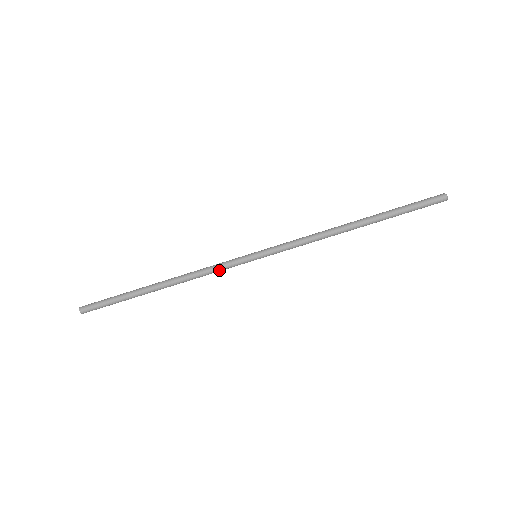
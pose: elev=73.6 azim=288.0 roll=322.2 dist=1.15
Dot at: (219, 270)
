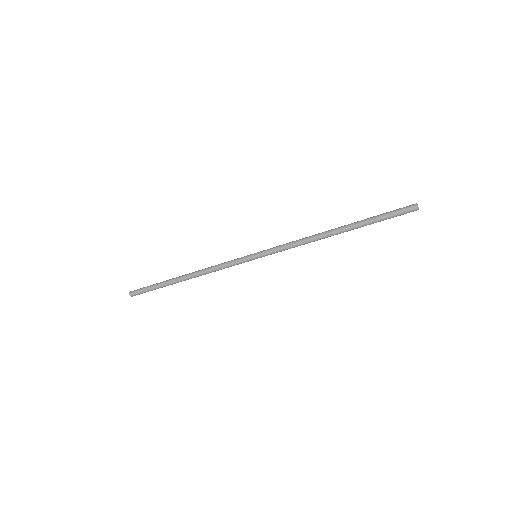
Dot at: occluded
